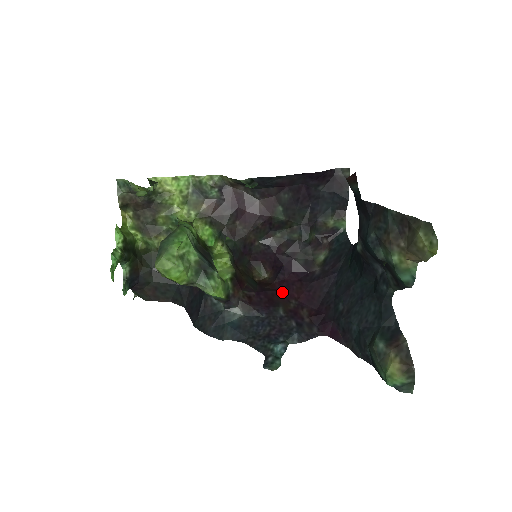
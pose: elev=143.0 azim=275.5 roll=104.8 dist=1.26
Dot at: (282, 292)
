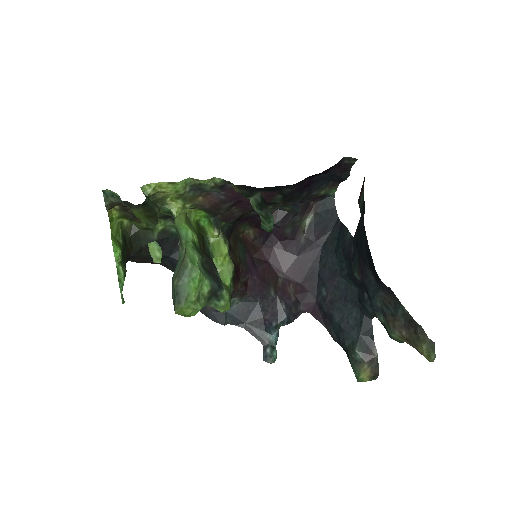
Dot at: (270, 264)
